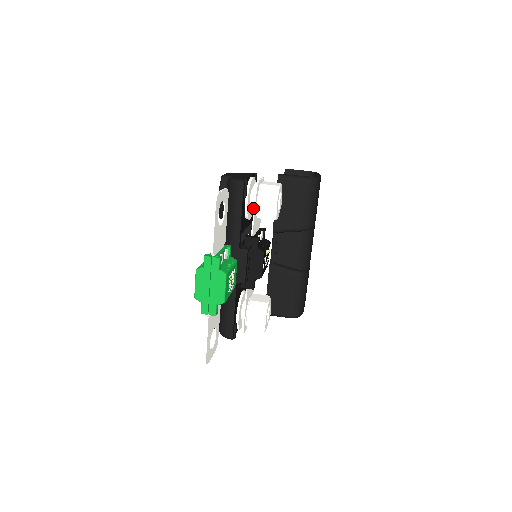
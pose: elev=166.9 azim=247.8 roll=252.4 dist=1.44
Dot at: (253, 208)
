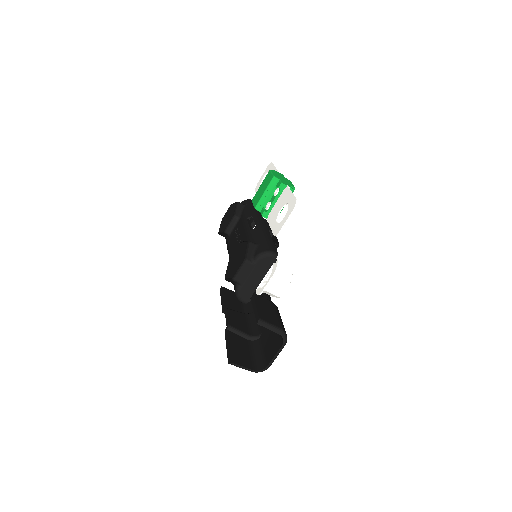
Dot at: occluded
